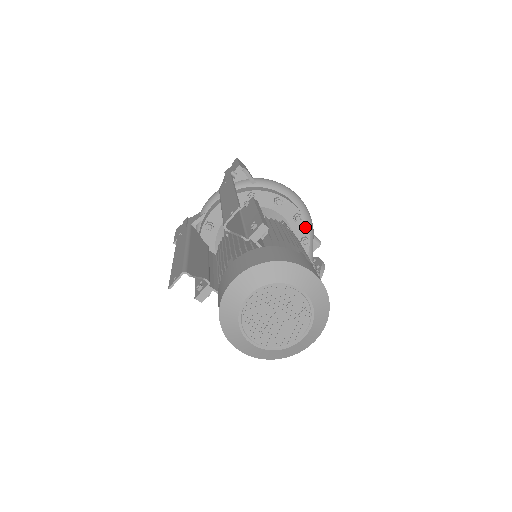
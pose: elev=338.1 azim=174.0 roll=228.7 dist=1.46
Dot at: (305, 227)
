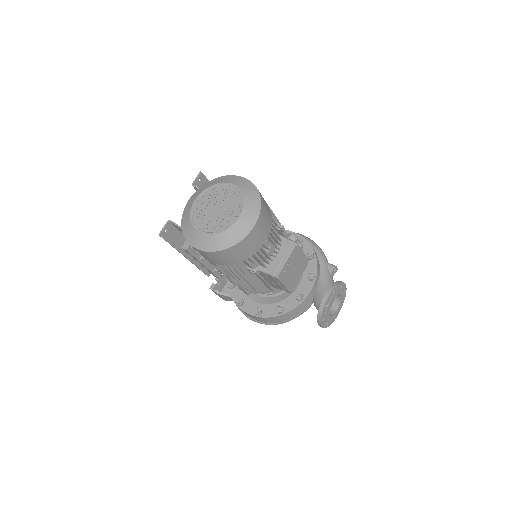
Dot at: (309, 246)
